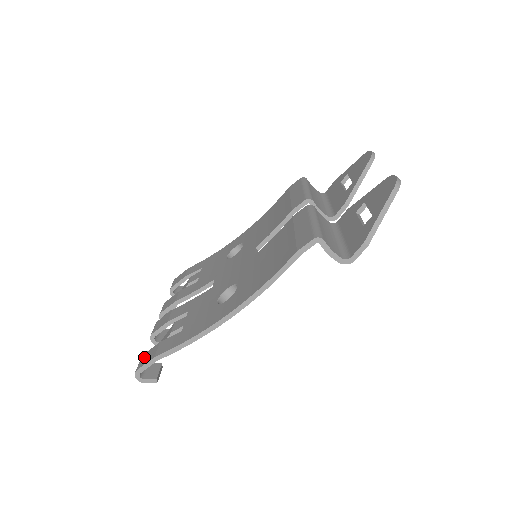
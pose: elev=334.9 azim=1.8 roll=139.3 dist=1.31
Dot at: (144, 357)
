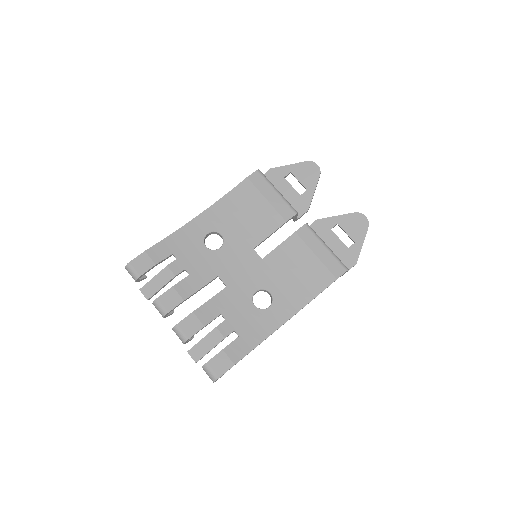
Dot at: (214, 365)
